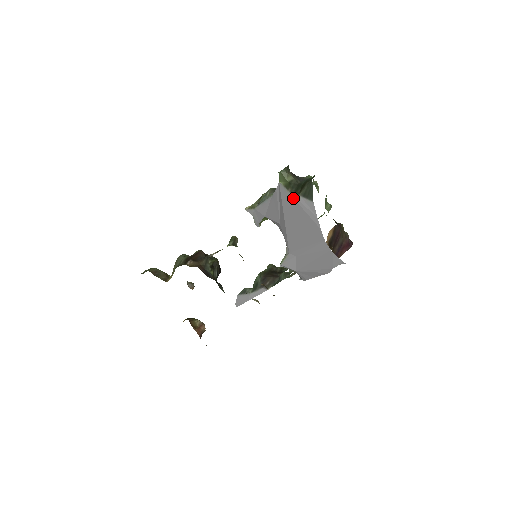
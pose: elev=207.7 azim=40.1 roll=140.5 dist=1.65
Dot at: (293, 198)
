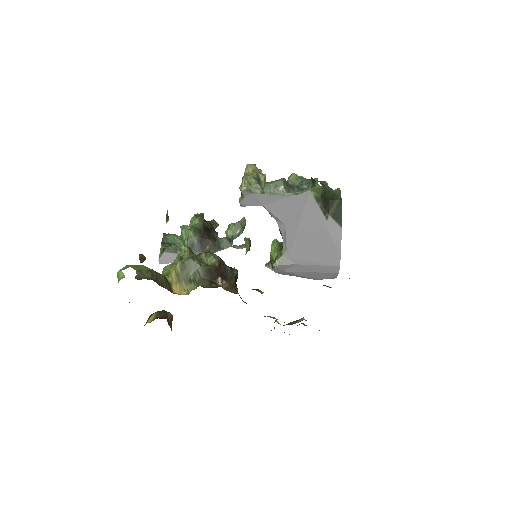
Dot at: (321, 215)
